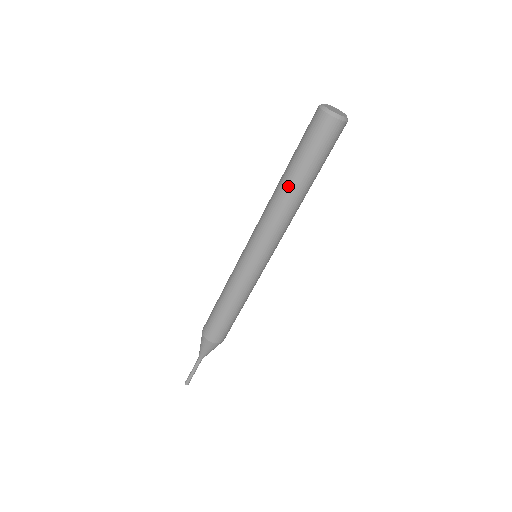
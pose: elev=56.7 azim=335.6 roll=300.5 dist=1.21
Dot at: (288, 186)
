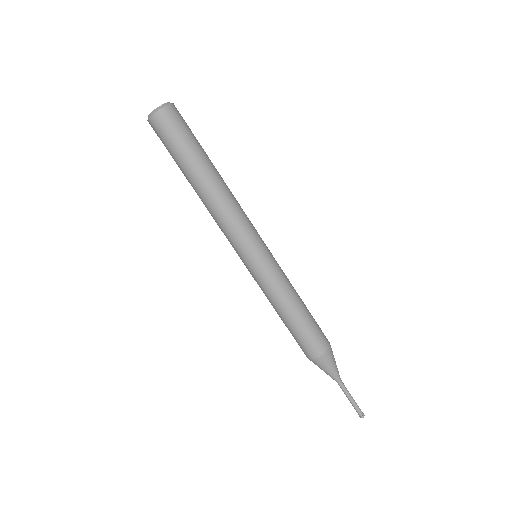
Dot at: (208, 178)
